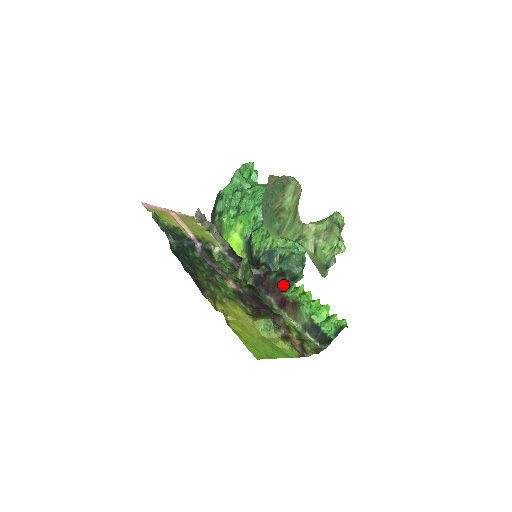
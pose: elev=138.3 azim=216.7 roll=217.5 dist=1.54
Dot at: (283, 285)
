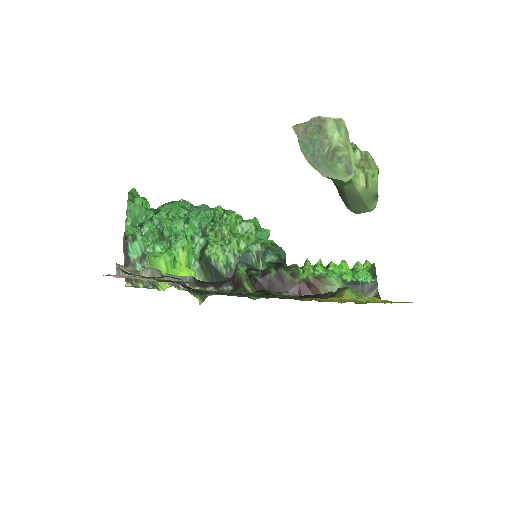
Dot at: (289, 273)
